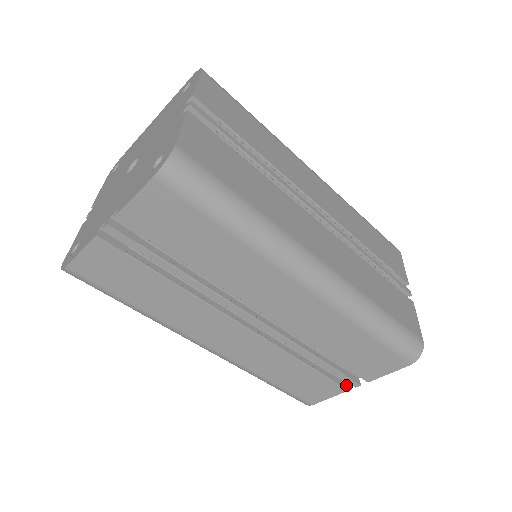
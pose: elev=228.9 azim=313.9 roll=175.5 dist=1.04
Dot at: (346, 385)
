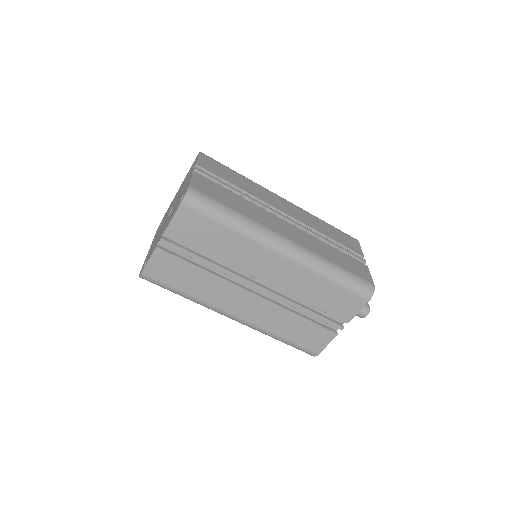
Dot at: (336, 332)
